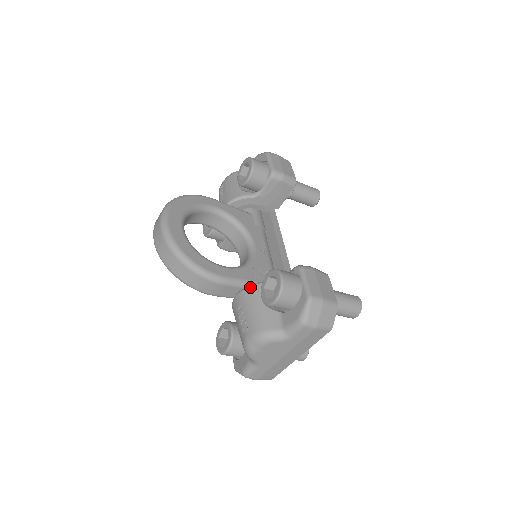
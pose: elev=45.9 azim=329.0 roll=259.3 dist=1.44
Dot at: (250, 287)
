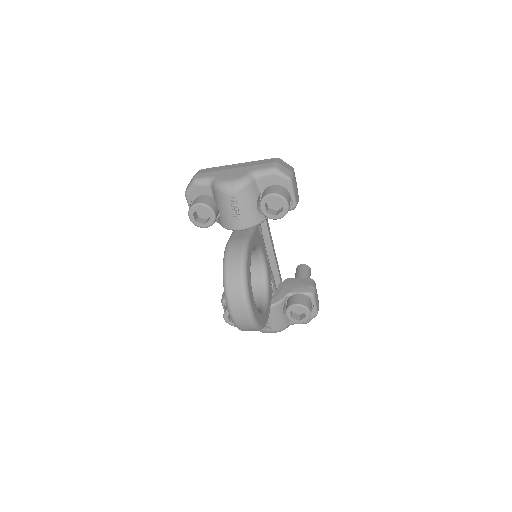
Dot at: (276, 306)
